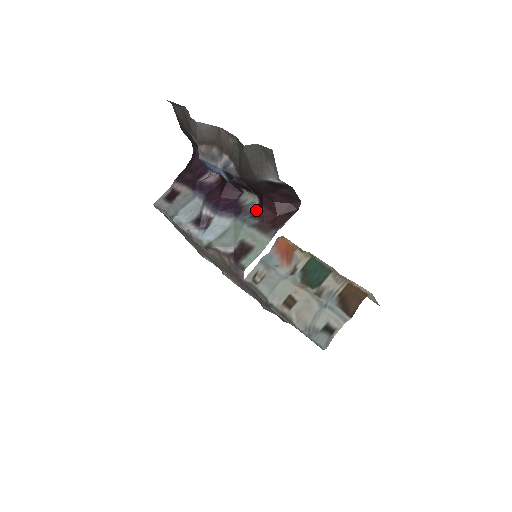
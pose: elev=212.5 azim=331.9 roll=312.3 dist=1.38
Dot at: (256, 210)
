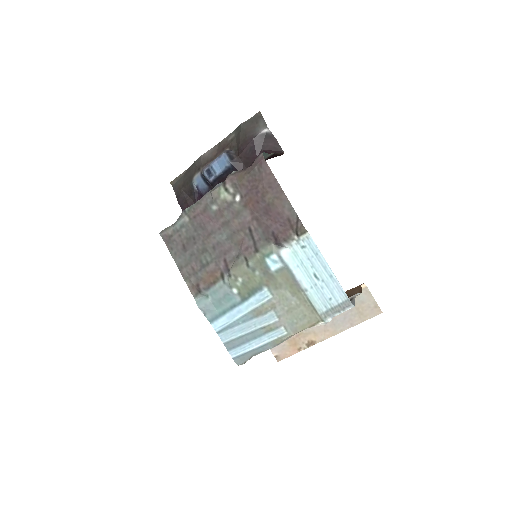
Dot at: occluded
